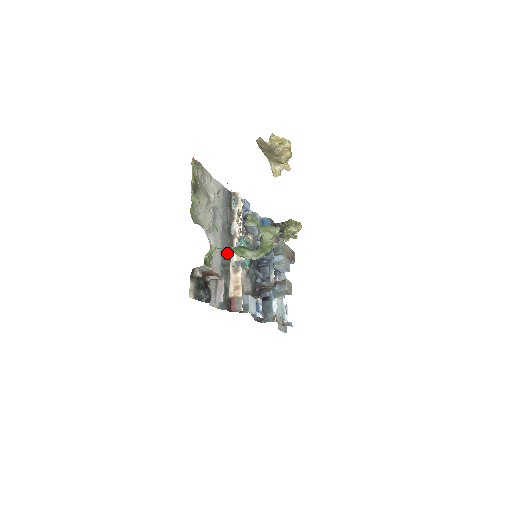
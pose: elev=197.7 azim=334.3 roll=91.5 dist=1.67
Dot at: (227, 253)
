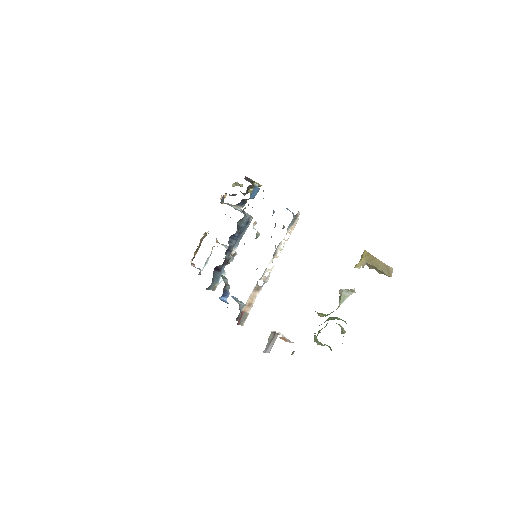
Dot at: occluded
